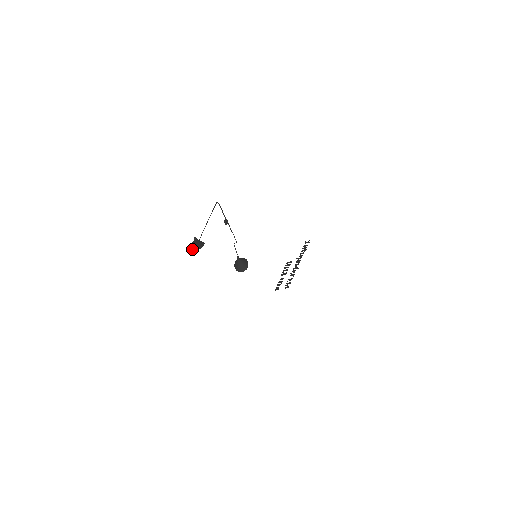
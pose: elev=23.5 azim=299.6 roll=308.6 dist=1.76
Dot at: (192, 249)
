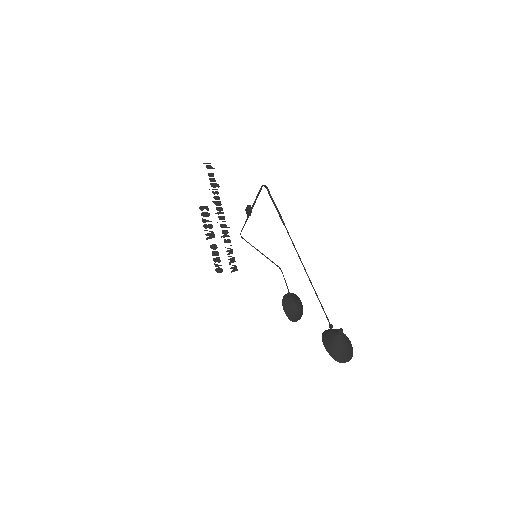
Dot at: (343, 358)
